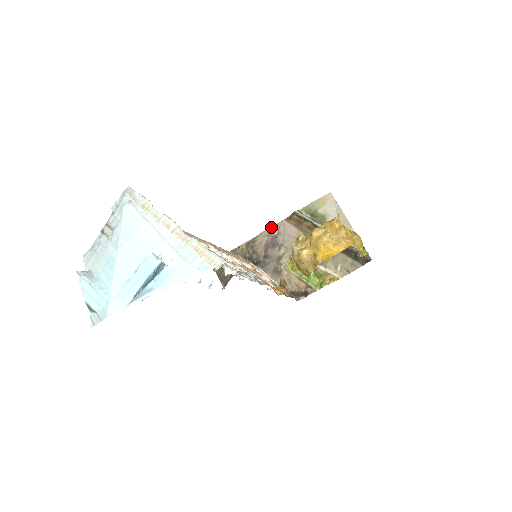
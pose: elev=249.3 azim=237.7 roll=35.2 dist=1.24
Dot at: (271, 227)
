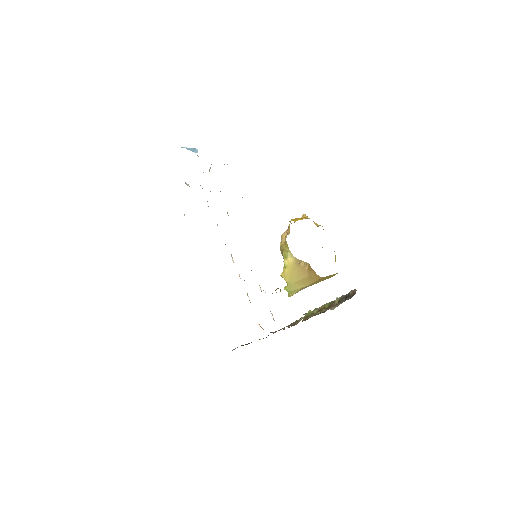
Dot at: occluded
